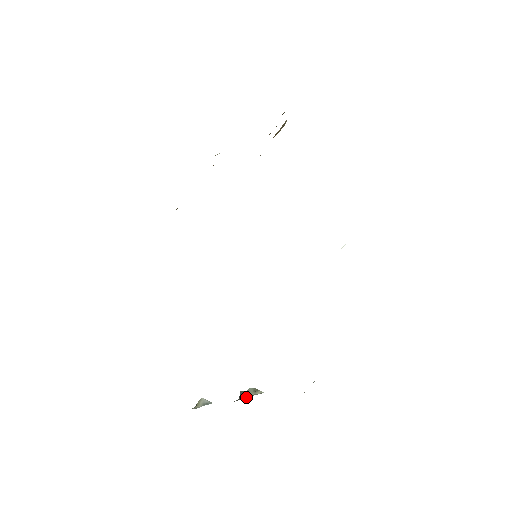
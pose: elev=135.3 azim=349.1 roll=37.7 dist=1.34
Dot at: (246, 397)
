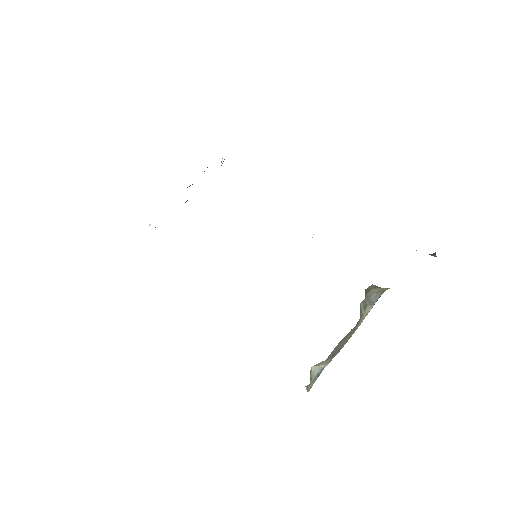
Dot at: (357, 327)
